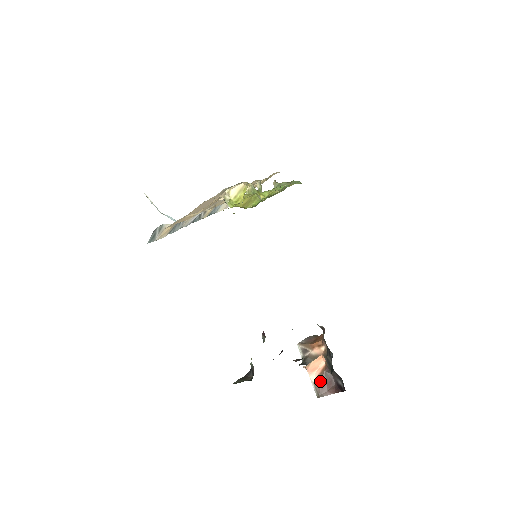
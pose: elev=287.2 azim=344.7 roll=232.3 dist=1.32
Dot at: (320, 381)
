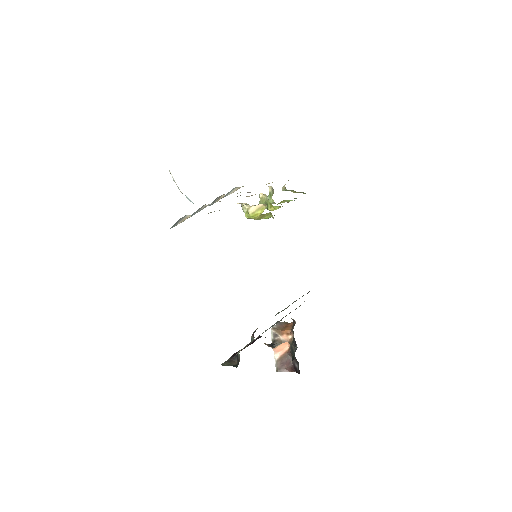
Dot at: (281, 360)
